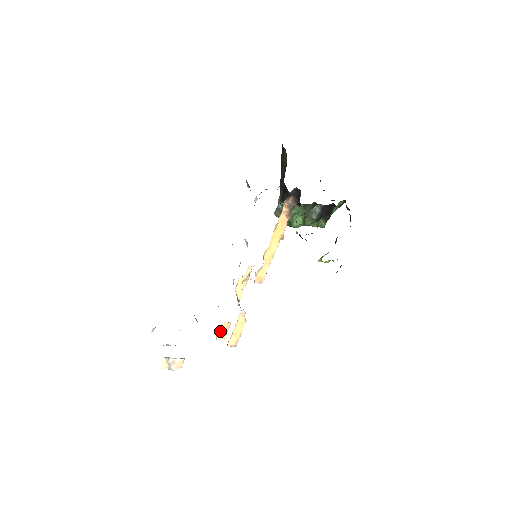
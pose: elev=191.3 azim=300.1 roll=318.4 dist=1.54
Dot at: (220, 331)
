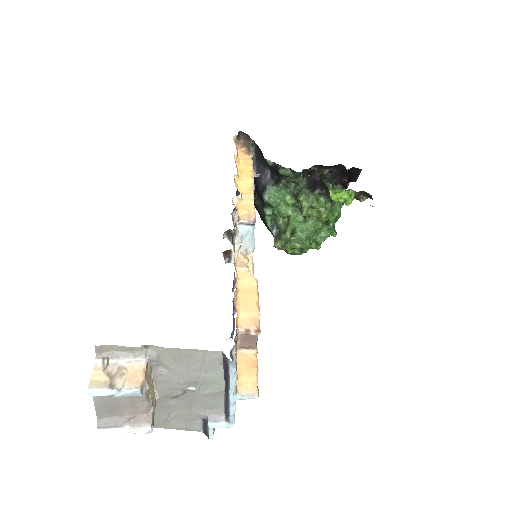
Dot at: (240, 374)
